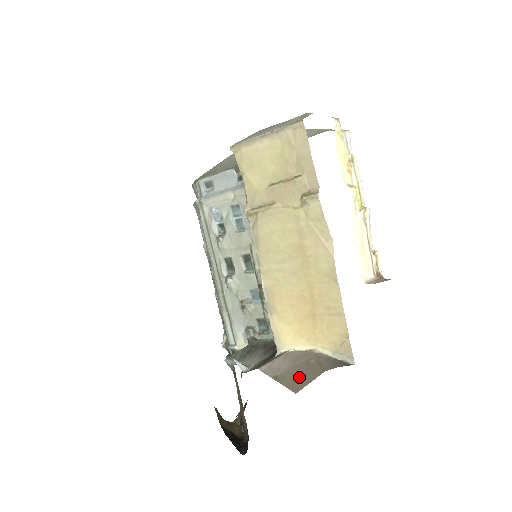
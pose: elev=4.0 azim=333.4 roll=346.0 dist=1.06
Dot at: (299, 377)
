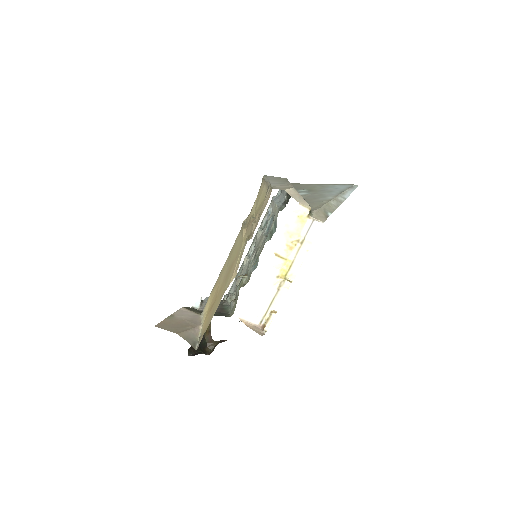
Dot at: (171, 324)
